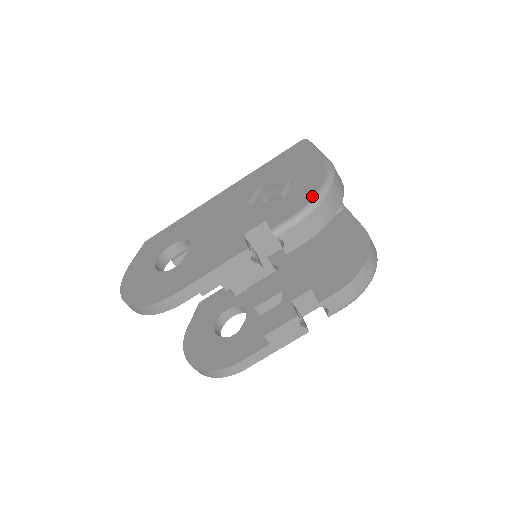
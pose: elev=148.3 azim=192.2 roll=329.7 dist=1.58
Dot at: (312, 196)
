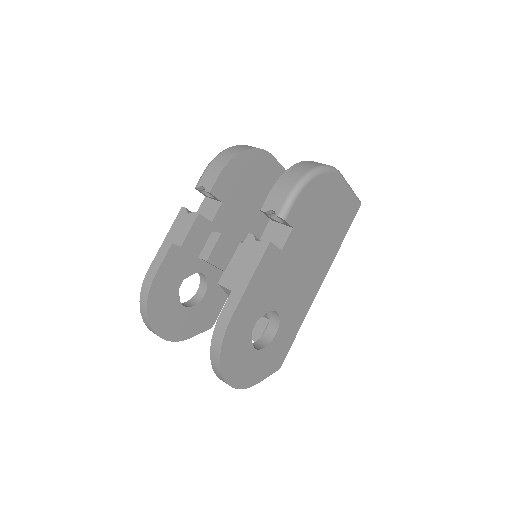
Dot at: occluded
